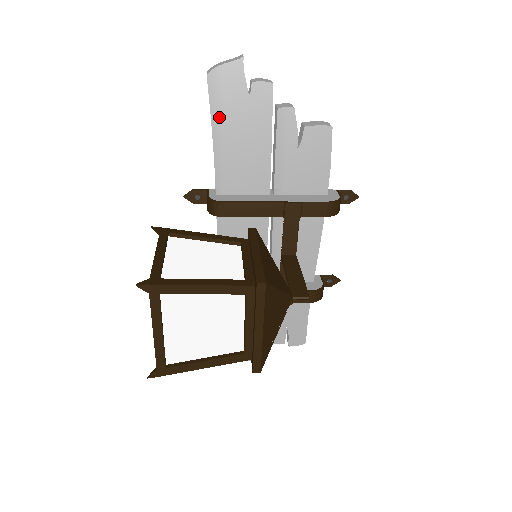
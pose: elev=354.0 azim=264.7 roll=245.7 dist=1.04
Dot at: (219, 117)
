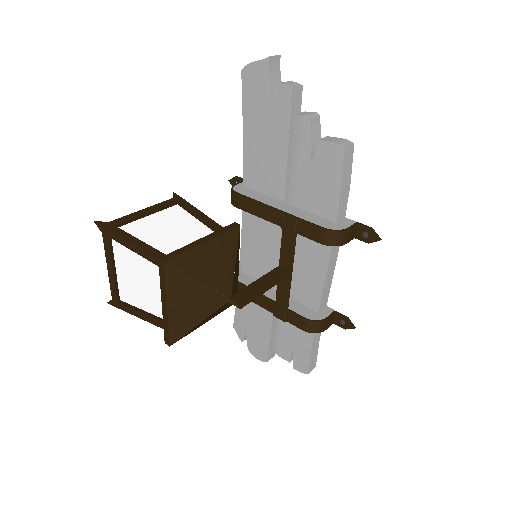
Dot at: (248, 112)
